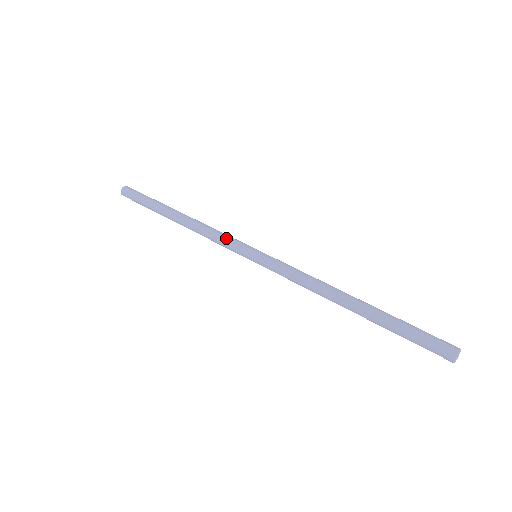
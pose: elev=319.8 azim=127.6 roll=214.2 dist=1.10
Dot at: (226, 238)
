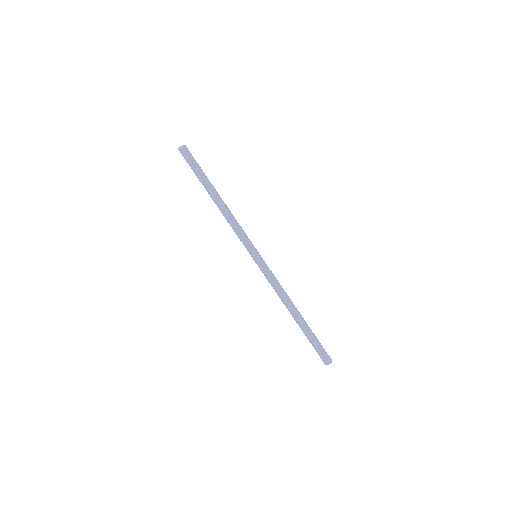
Dot at: (241, 237)
